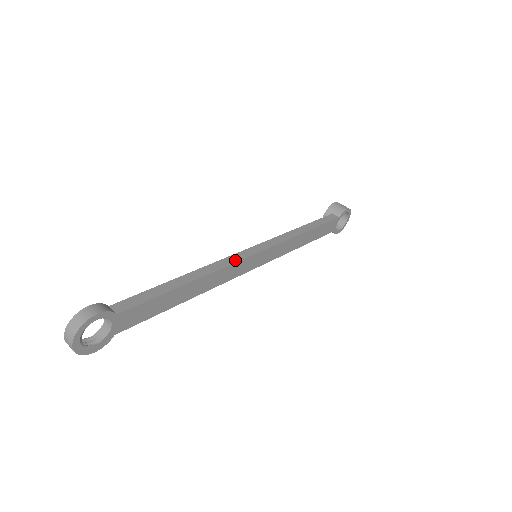
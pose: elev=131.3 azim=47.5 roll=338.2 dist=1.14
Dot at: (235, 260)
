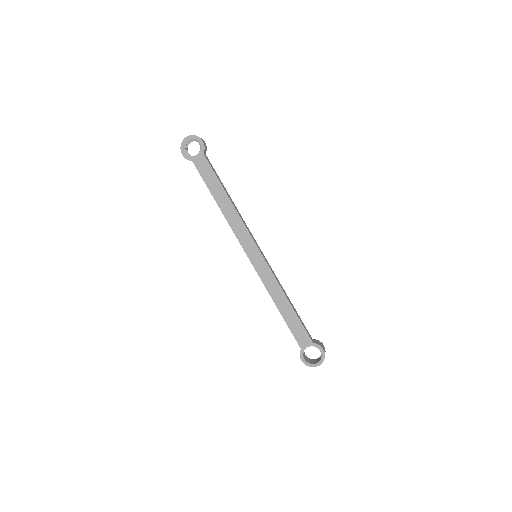
Dot at: (249, 230)
